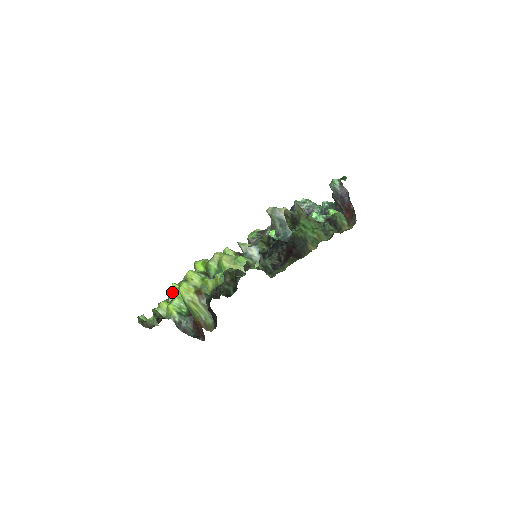
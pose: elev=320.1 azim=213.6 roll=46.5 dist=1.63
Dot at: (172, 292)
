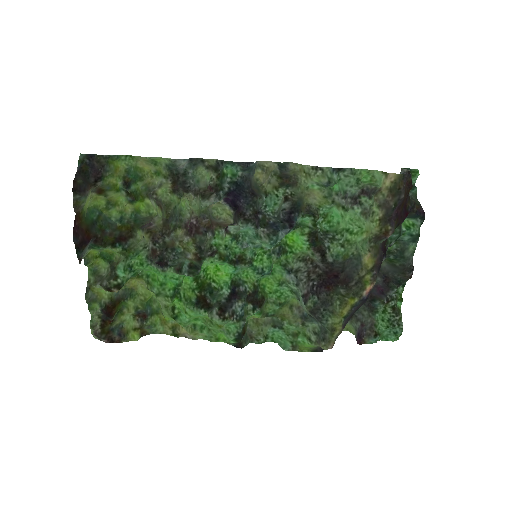
Dot at: occluded
